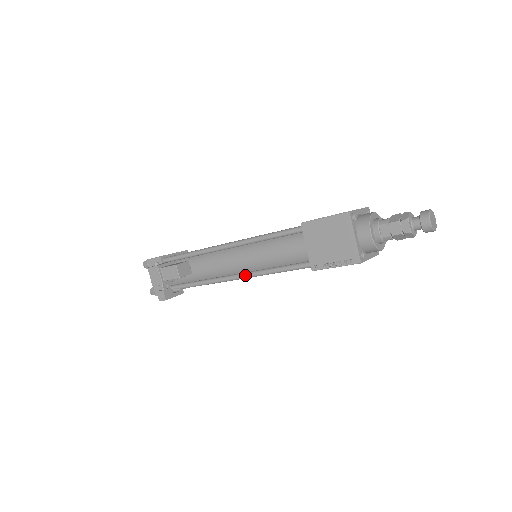
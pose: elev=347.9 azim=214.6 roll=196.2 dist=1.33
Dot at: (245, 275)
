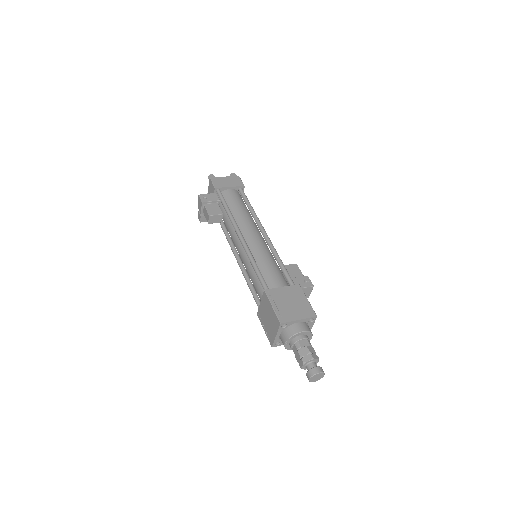
Dot at: (239, 264)
